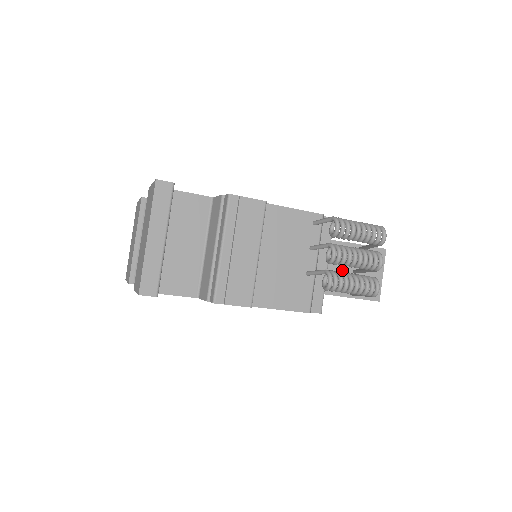
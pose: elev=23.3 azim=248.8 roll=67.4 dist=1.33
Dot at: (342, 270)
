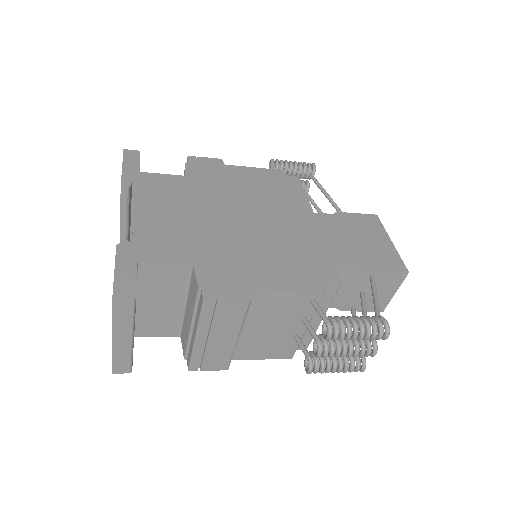
Dot at: (348, 291)
